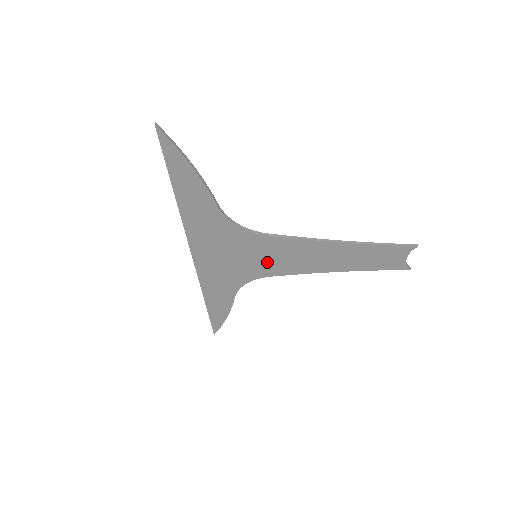
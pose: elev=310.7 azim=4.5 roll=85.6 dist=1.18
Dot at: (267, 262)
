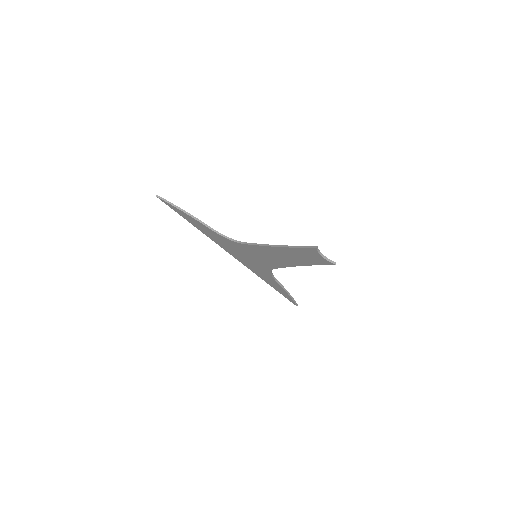
Dot at: (263, 260)
